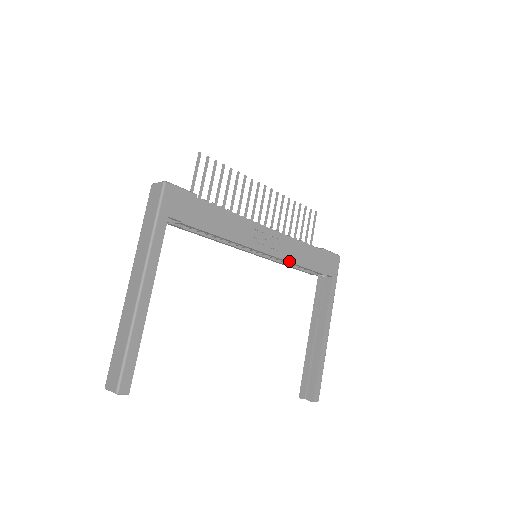
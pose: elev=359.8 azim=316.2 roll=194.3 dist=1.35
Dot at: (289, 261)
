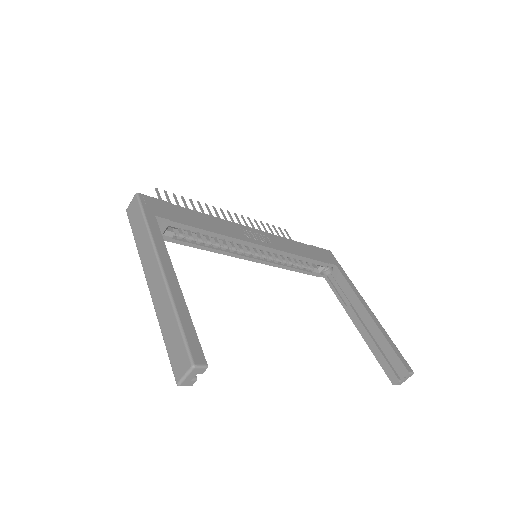
Dot at: (288, 252)
